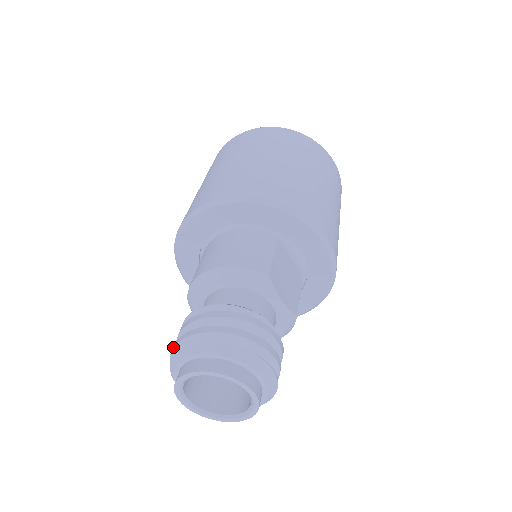
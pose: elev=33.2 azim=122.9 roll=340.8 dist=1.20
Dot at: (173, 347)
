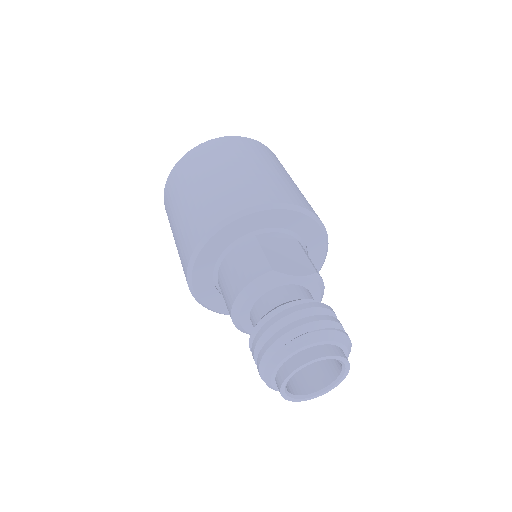
Dot at: (259, 374)
